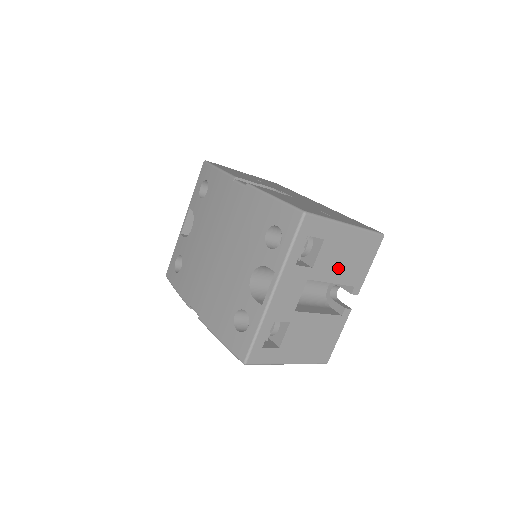
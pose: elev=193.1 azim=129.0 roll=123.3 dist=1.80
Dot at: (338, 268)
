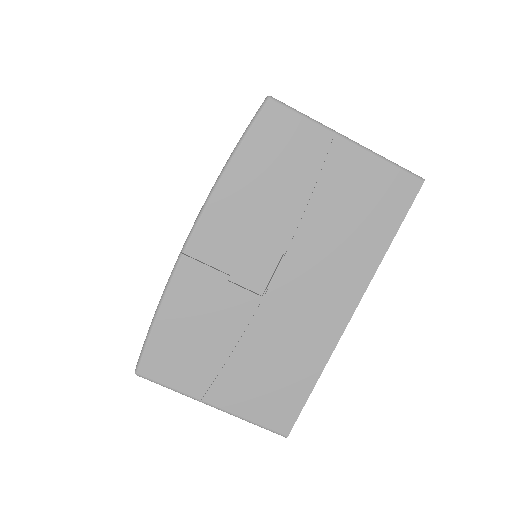
Dot at: occluded
